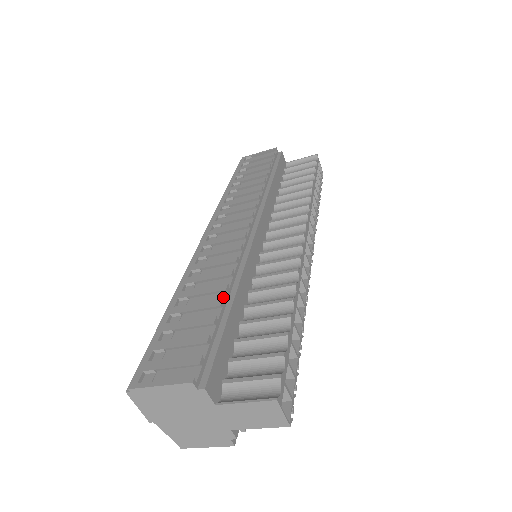
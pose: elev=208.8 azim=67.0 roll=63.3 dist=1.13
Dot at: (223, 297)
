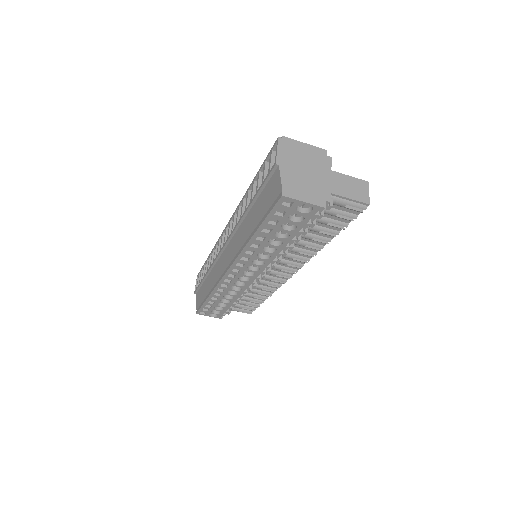
Dot at: occluded
